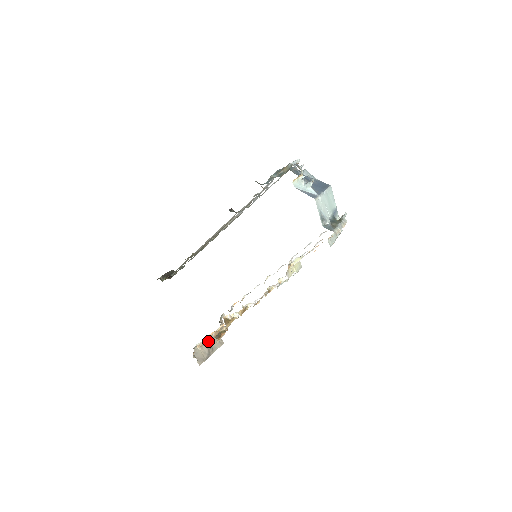
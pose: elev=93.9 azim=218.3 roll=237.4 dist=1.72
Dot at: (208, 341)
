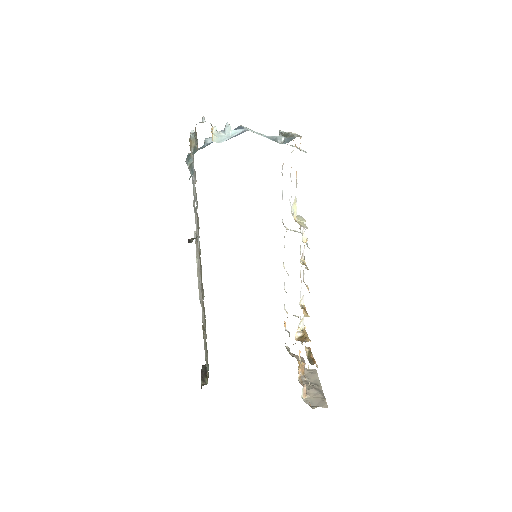
Dot at: occluded
